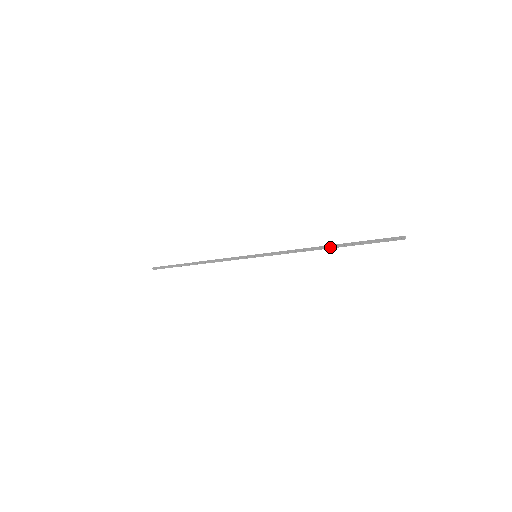
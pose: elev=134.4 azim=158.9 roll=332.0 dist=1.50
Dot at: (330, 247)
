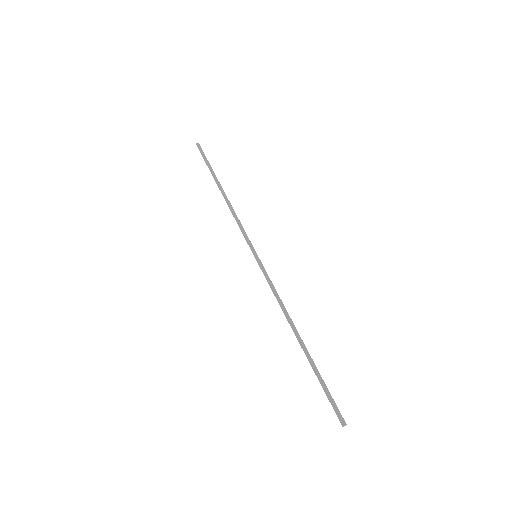
Dot at: (299, 340)
